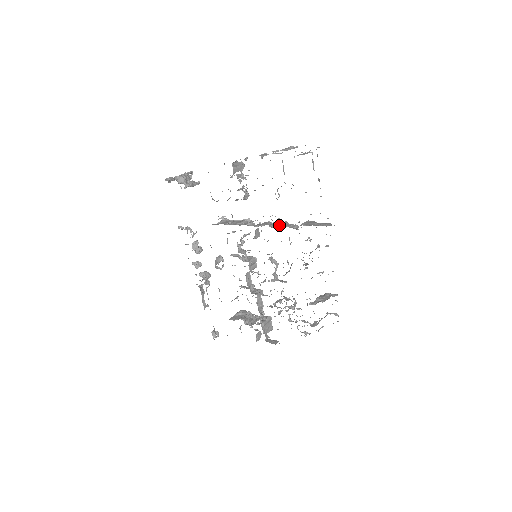
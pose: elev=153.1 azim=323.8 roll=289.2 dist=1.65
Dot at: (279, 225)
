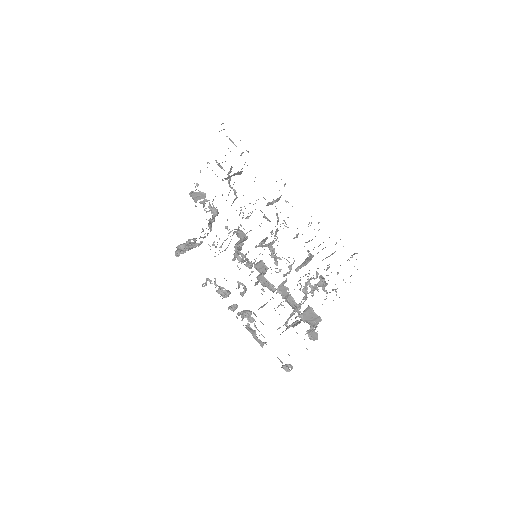
Dot at: (251, 213)
